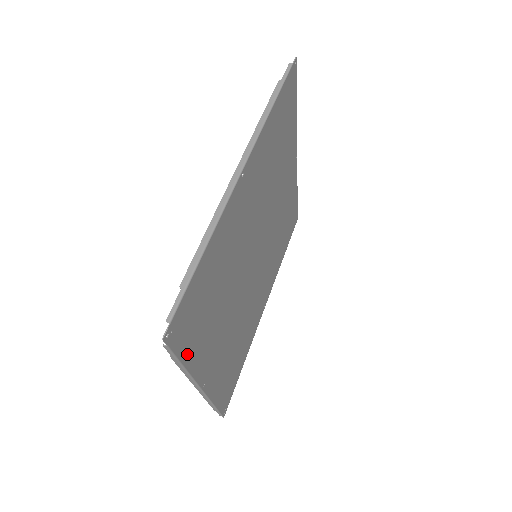
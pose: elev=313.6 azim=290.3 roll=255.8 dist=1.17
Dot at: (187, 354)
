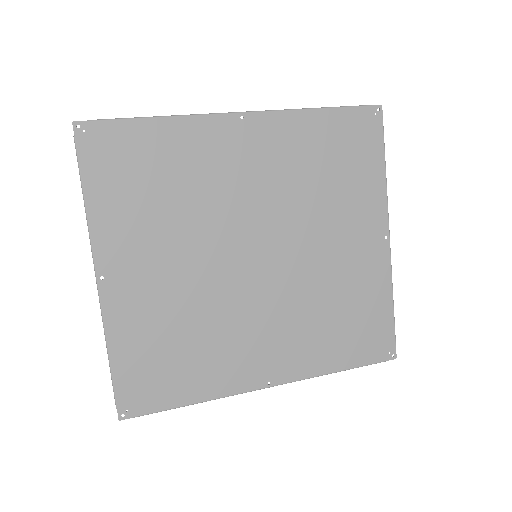
Dot at: (94, 189)
